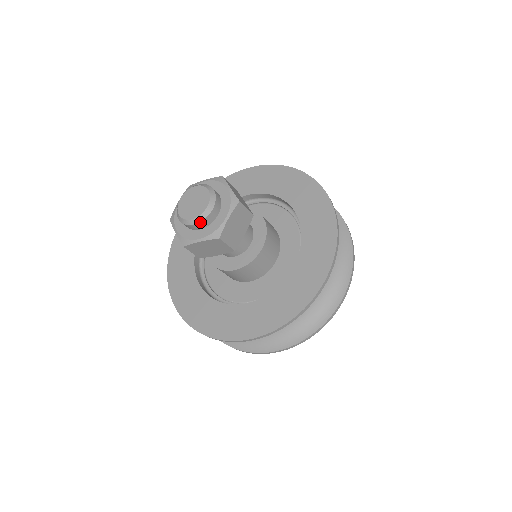
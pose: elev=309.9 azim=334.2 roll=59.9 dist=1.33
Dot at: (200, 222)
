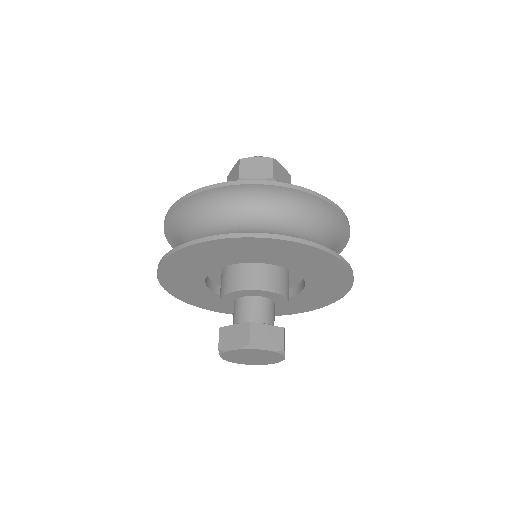
Dot at: occluded
